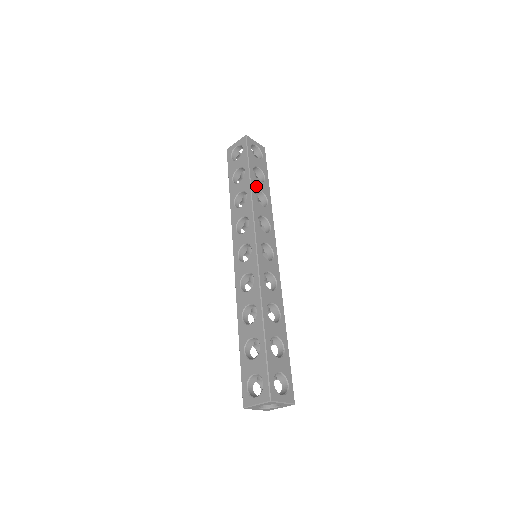
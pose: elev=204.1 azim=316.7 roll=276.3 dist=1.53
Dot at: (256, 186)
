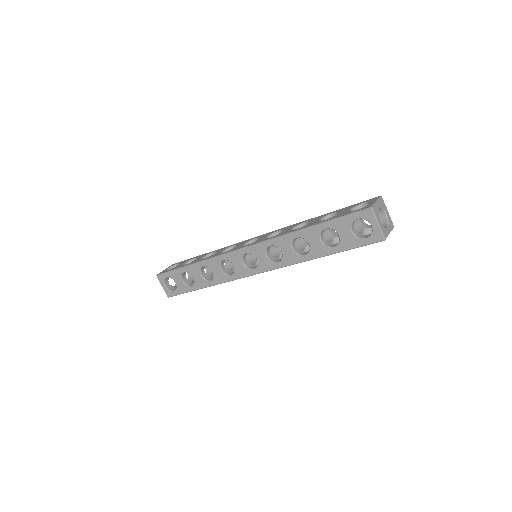
Dot at: occluded
